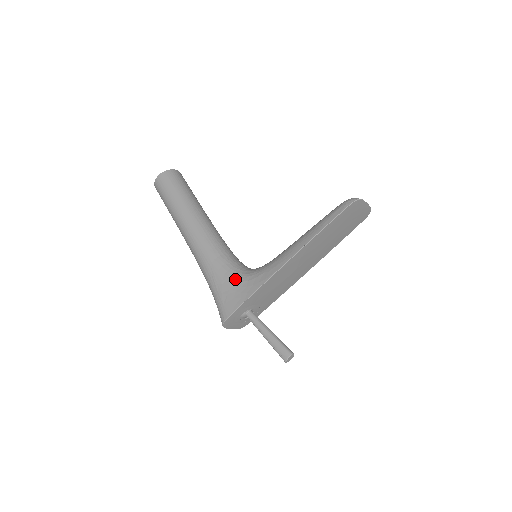
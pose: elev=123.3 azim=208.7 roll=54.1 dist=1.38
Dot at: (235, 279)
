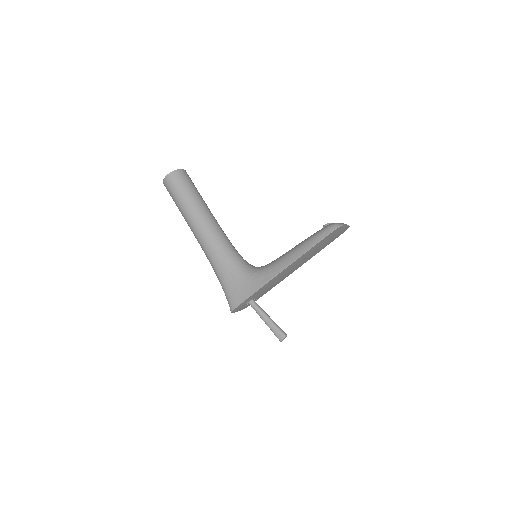
Dot at: (240, 277)
